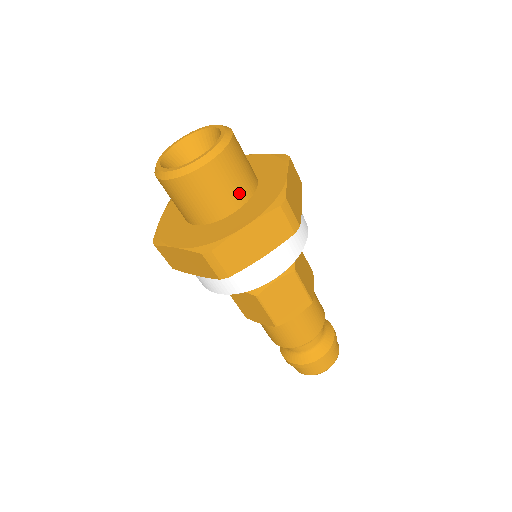
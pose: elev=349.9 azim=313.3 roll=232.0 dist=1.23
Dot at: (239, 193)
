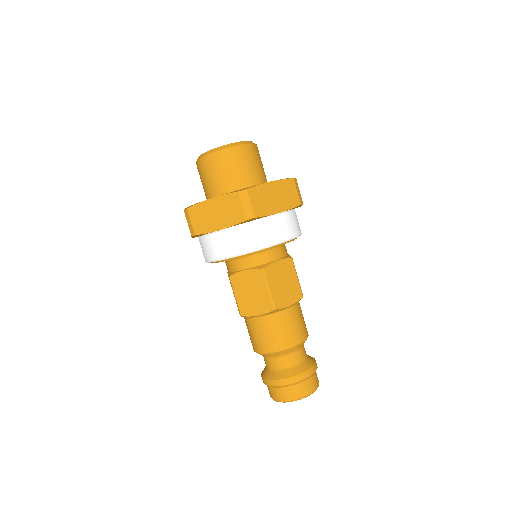
Dot at: (231, 183)
